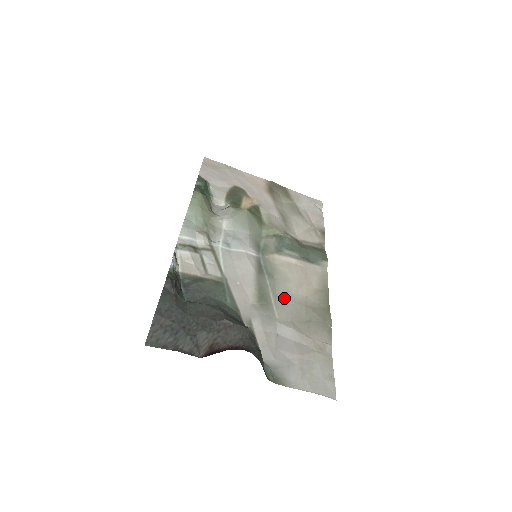
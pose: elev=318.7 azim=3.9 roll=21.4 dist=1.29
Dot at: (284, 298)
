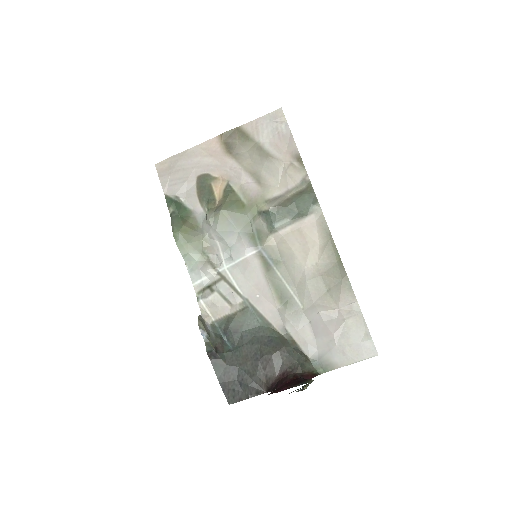
Dot at: (299, 281)
